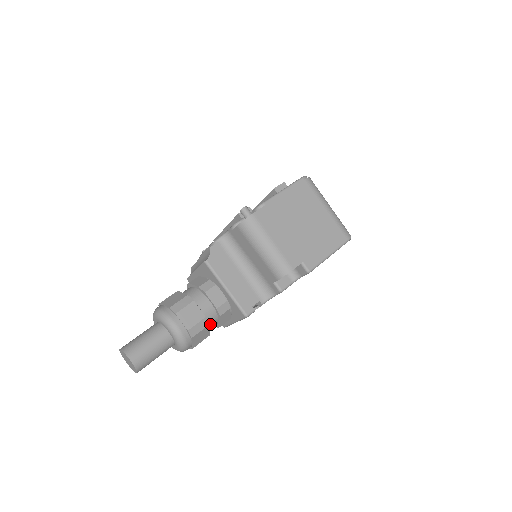
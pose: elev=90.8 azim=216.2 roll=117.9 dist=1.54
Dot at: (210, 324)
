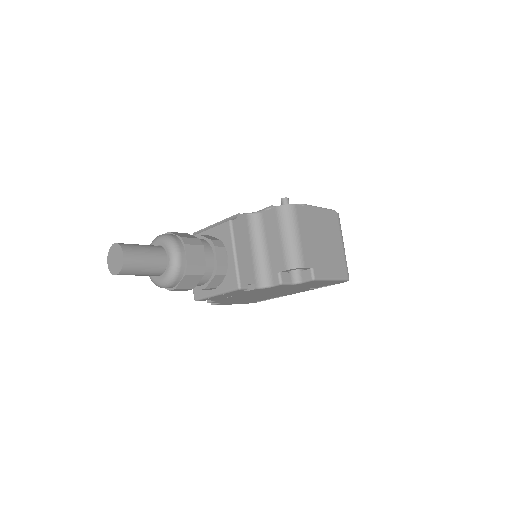
Dot at: (202, 277)
